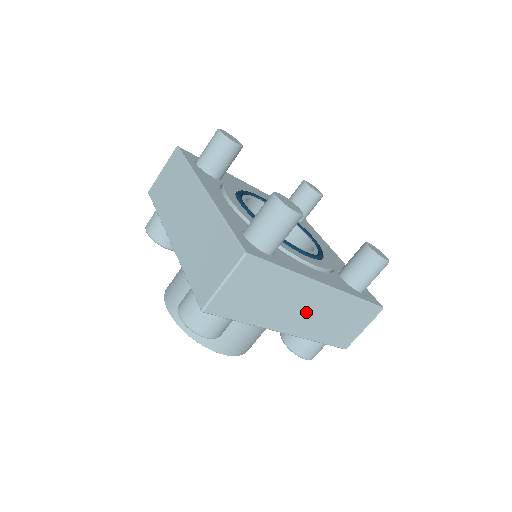
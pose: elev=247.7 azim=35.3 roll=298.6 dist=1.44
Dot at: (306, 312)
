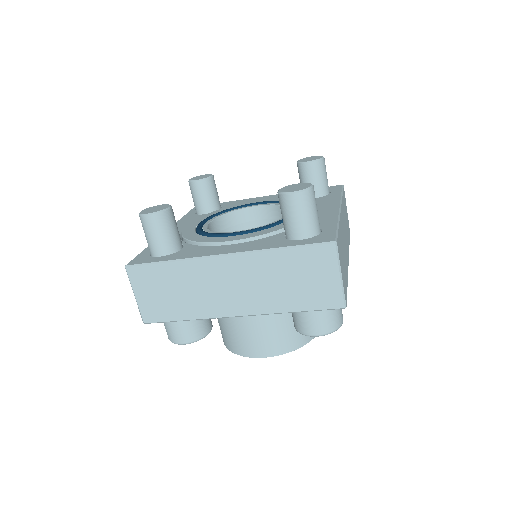
Dot at: (345, 236)
